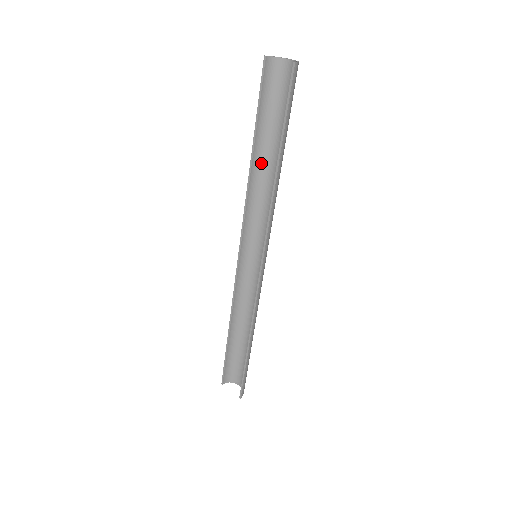
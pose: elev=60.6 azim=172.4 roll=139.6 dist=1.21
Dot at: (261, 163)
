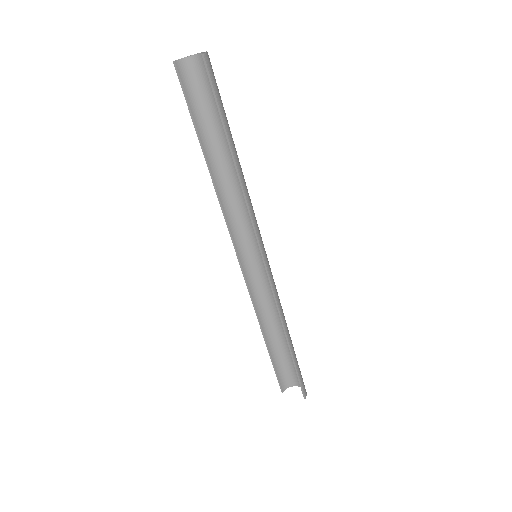
Dot at: (219, 165)
